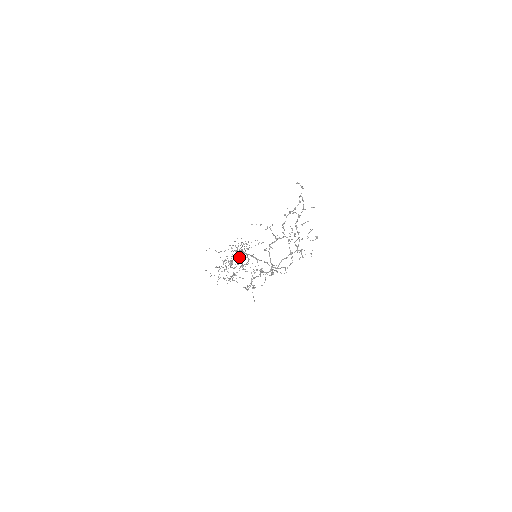
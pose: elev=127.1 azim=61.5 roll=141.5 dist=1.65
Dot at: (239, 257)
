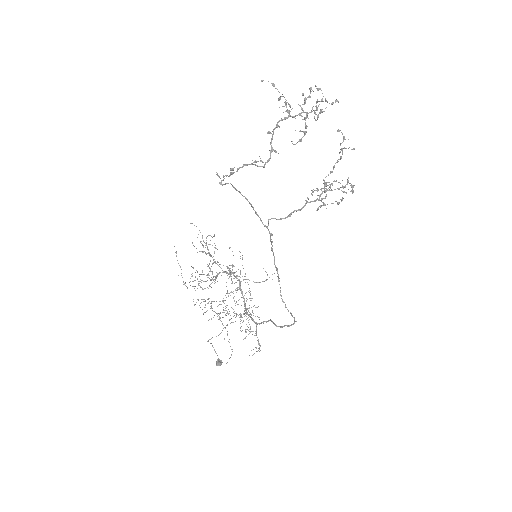
Dot at: occluded
